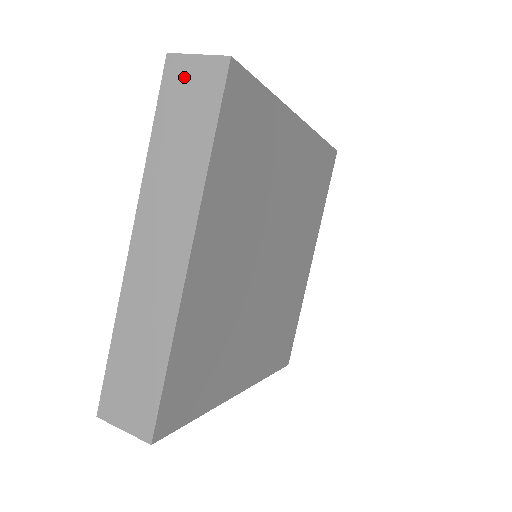
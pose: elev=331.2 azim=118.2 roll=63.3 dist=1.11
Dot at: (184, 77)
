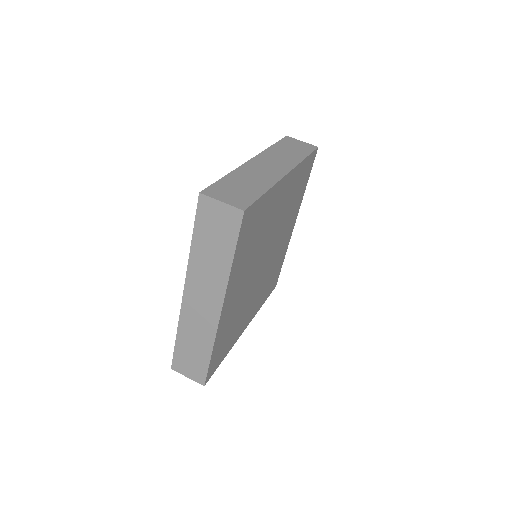
Dot at: (213, 212)
